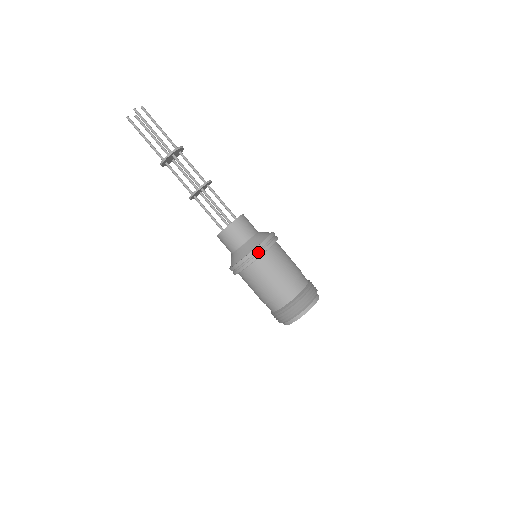
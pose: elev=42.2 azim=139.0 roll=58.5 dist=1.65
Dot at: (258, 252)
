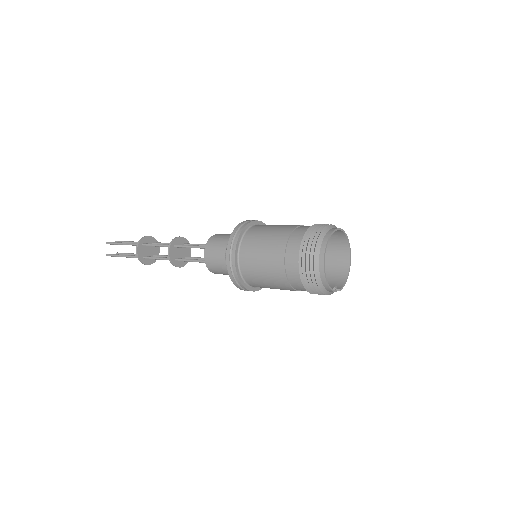
Dot at: (236, 235)
